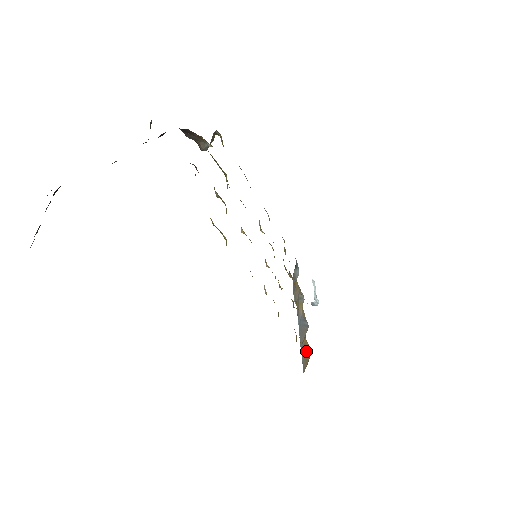
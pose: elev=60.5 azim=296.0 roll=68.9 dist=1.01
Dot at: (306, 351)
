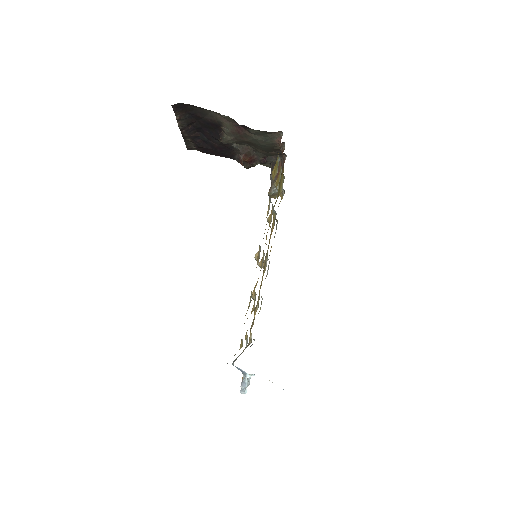
Dot at: occluded
